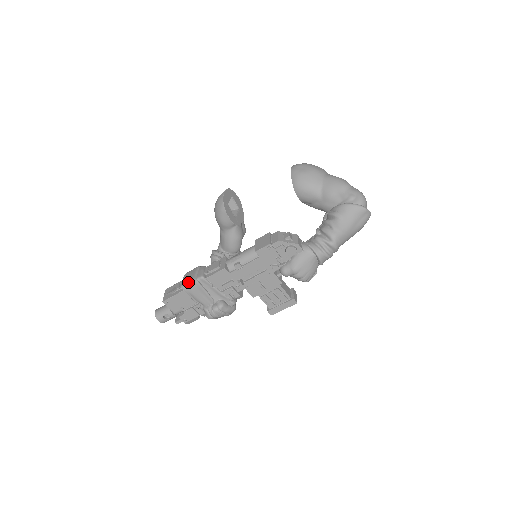
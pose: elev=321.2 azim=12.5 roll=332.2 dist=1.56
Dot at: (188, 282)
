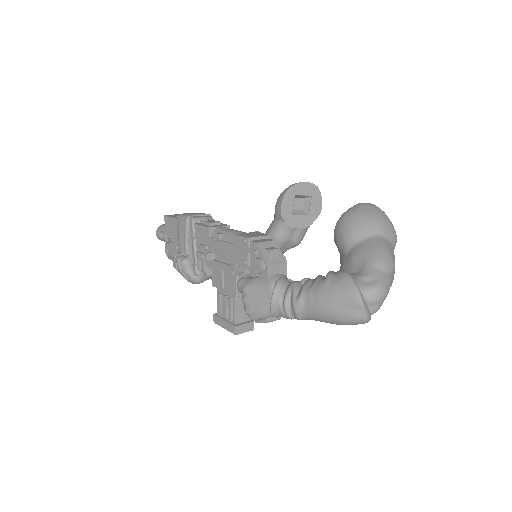
Dot at: (185, 214)
